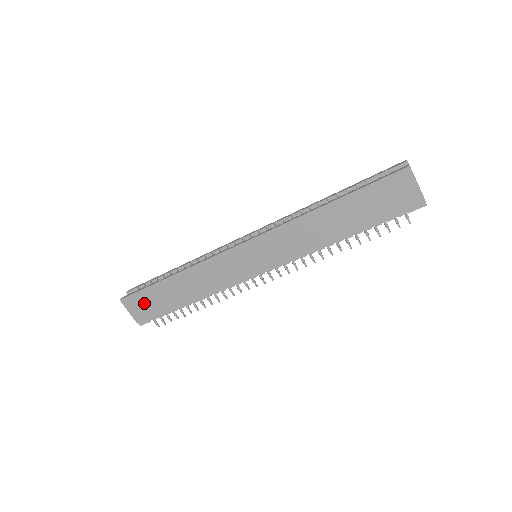
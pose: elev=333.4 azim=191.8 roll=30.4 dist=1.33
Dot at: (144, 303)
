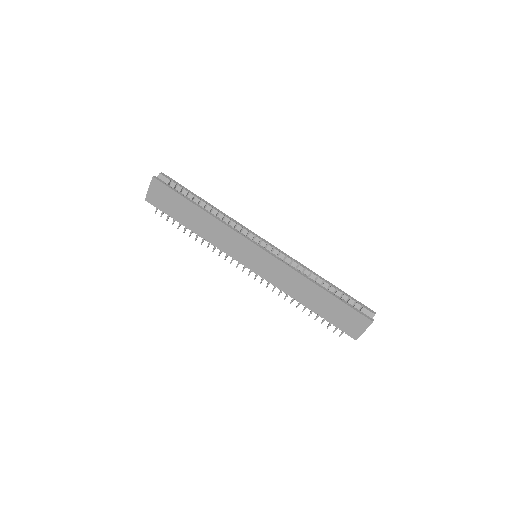
Dot at: (165, 196)
